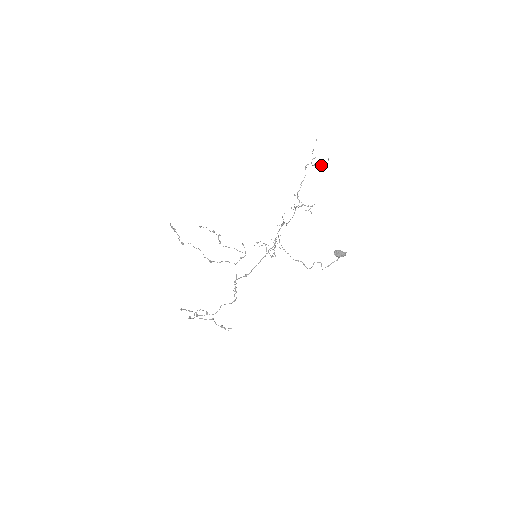
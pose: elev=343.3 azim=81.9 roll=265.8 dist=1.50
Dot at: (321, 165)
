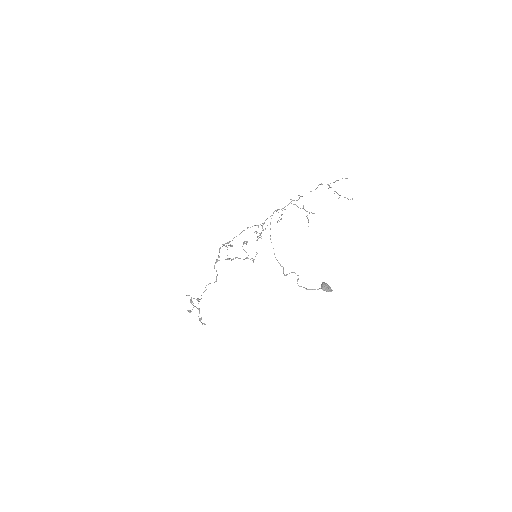
Dot at: (340, 195)
